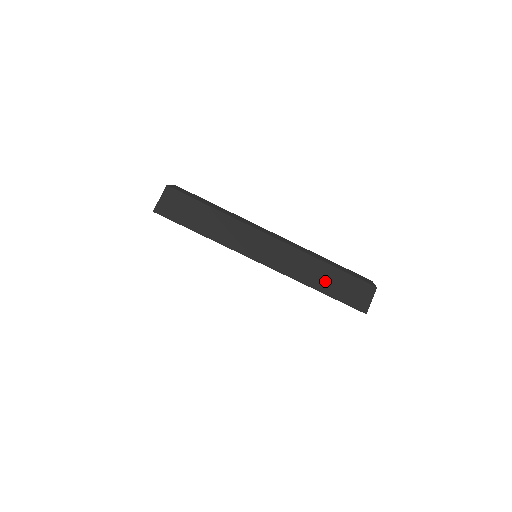
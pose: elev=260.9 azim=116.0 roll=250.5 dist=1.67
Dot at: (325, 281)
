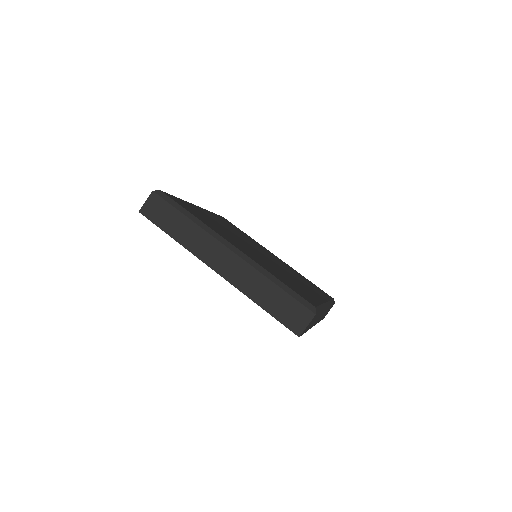
Dot at: (267, 298)
